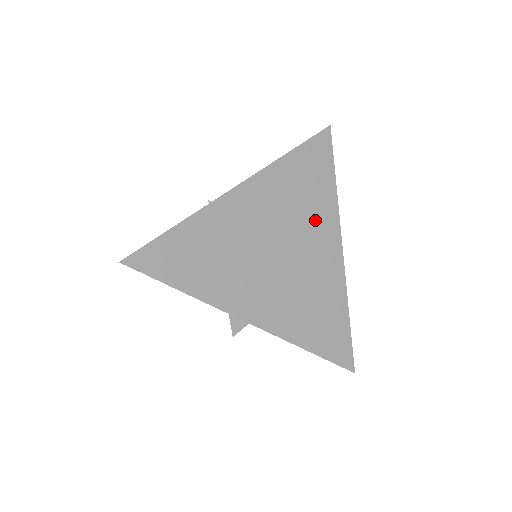
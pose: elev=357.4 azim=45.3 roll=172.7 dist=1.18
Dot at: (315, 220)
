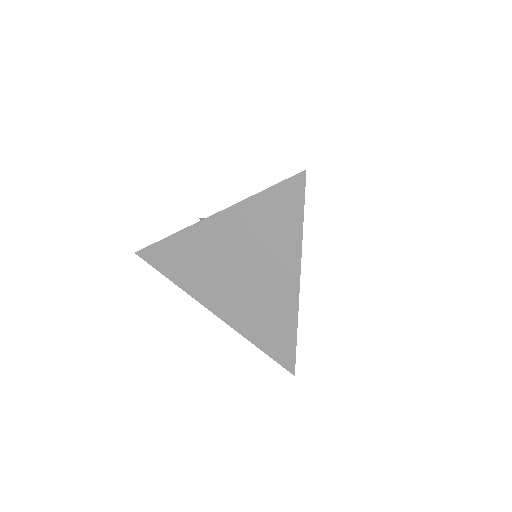
Dot at: (275, 255)
